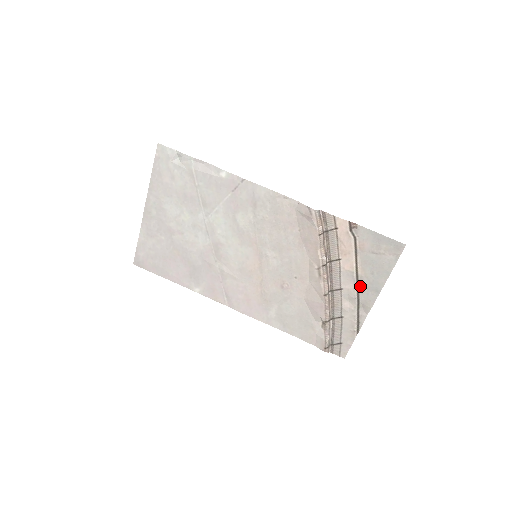
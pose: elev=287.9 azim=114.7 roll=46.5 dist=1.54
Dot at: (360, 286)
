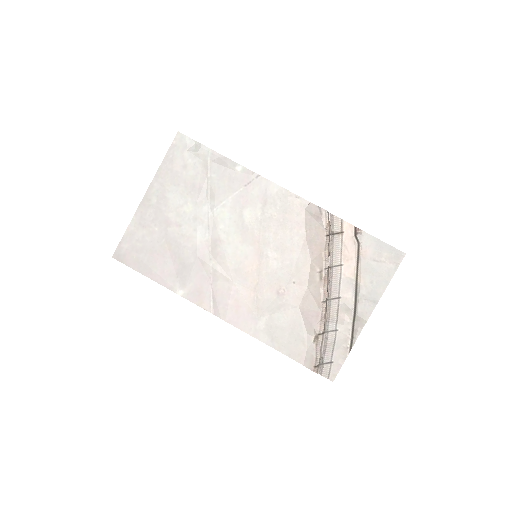
Dot at: (358, 296)
